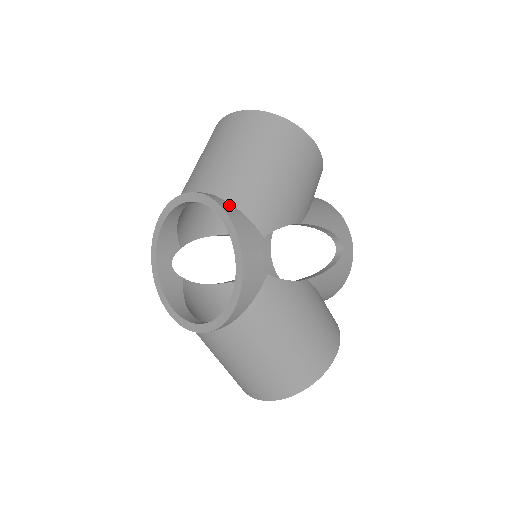
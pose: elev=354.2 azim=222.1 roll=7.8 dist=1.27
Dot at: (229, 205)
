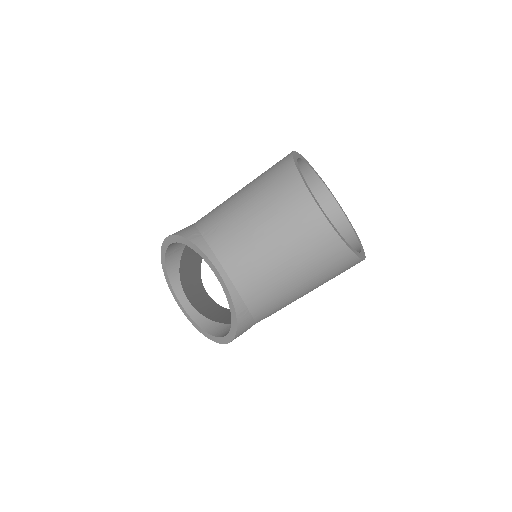
Dot at: (245, 311)
